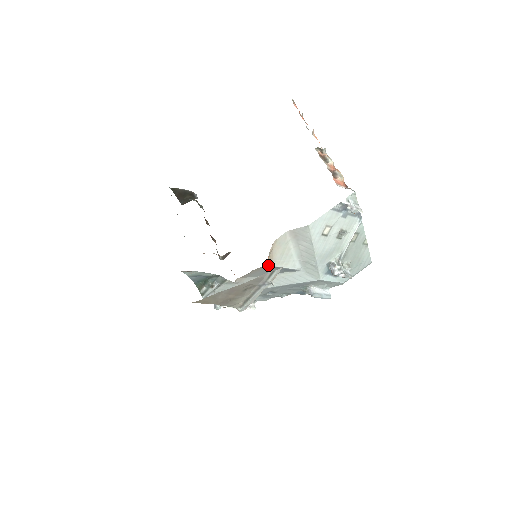
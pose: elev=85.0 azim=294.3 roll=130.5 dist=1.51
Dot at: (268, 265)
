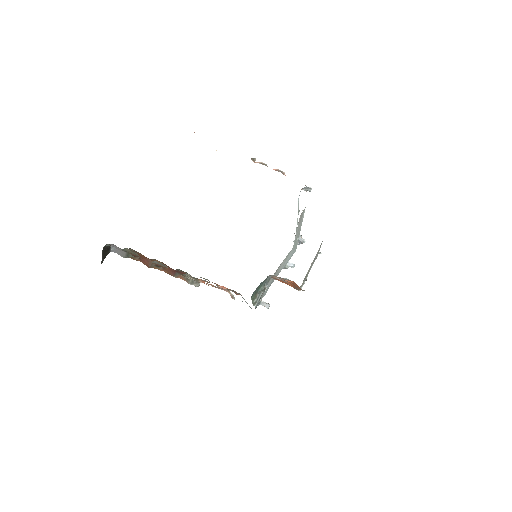
Dot at: occluded
